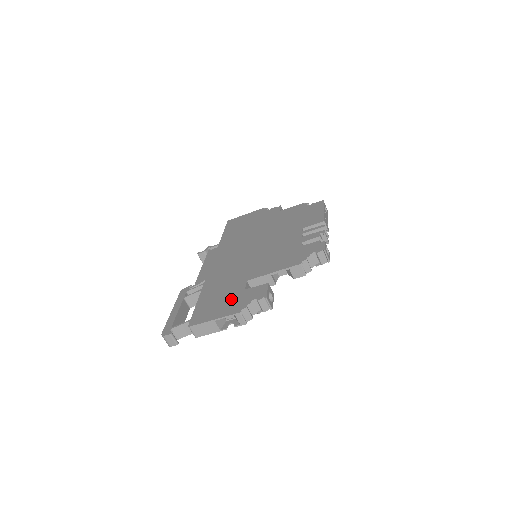
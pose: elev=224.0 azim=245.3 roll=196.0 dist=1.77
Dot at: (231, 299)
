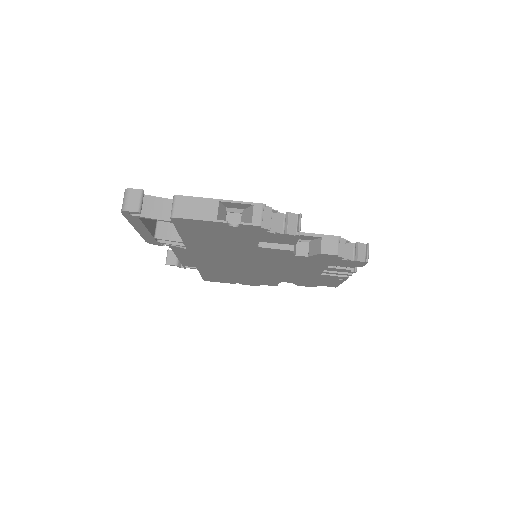
Dot at: occluded
